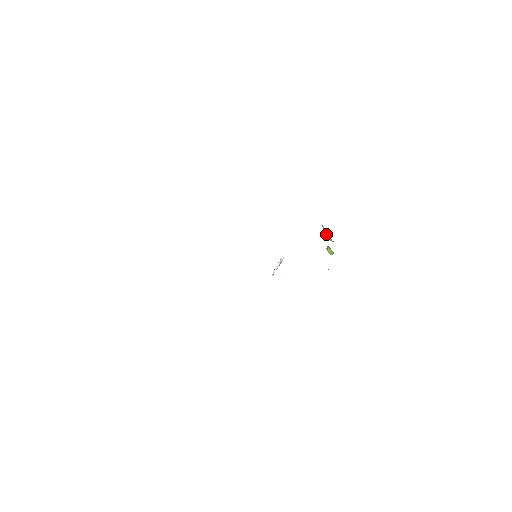
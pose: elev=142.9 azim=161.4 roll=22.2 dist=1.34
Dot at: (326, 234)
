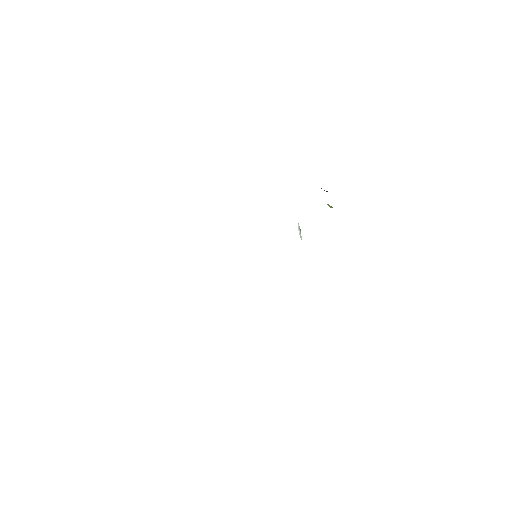
Dot at: occluded
